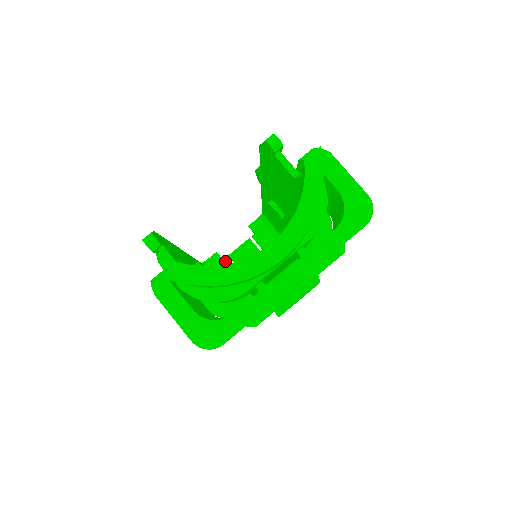
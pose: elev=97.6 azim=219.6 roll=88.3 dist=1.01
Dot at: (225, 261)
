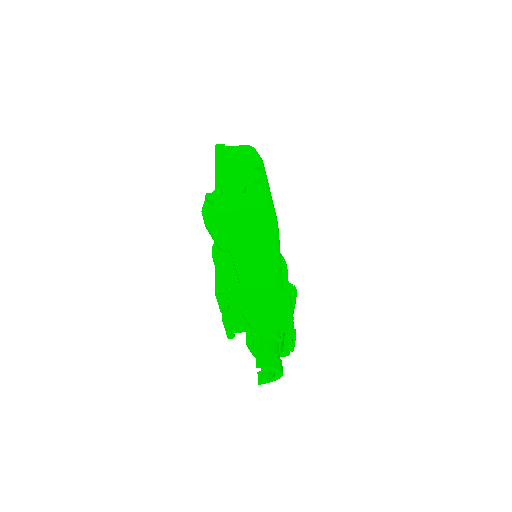
Dot at: occluded
